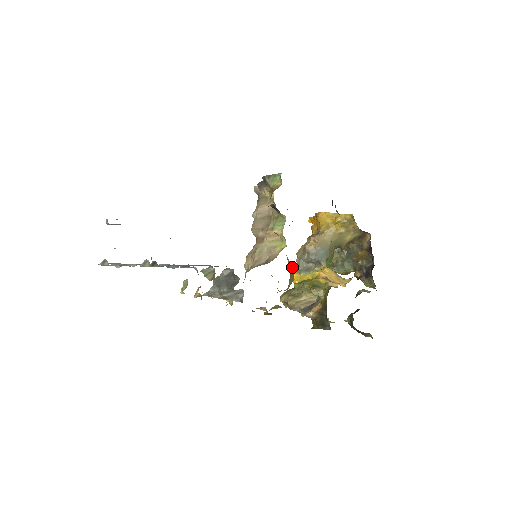
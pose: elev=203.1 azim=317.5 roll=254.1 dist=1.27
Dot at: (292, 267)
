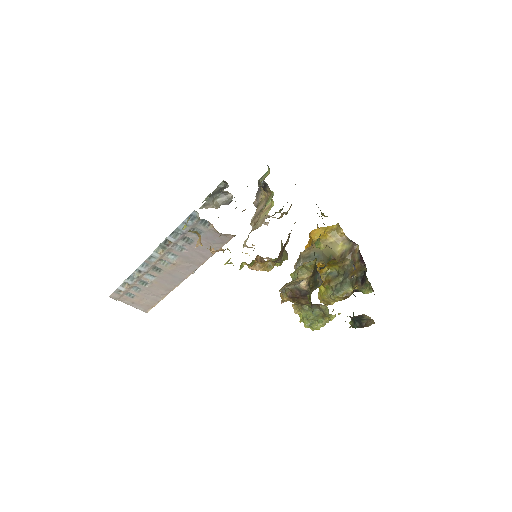
Dot at: (286, 251)
